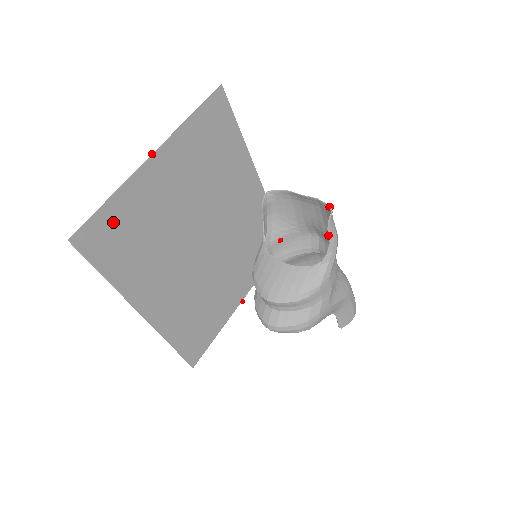
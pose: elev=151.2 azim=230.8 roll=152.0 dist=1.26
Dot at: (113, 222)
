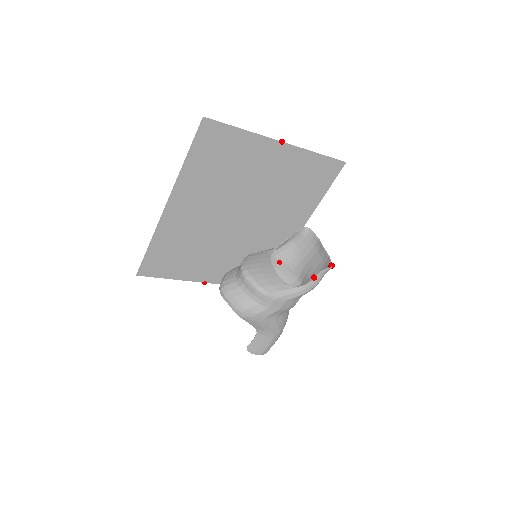
Dot at: (227, 141)
